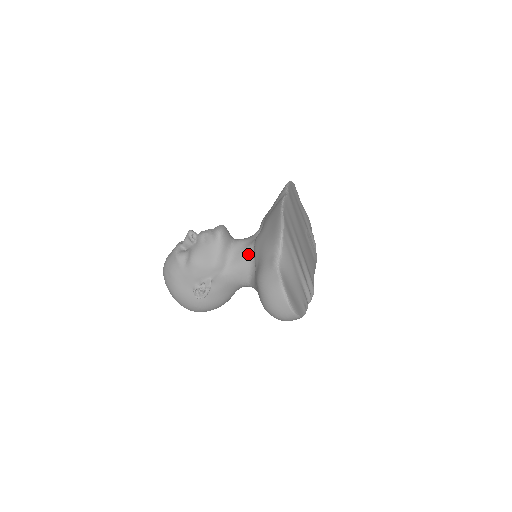
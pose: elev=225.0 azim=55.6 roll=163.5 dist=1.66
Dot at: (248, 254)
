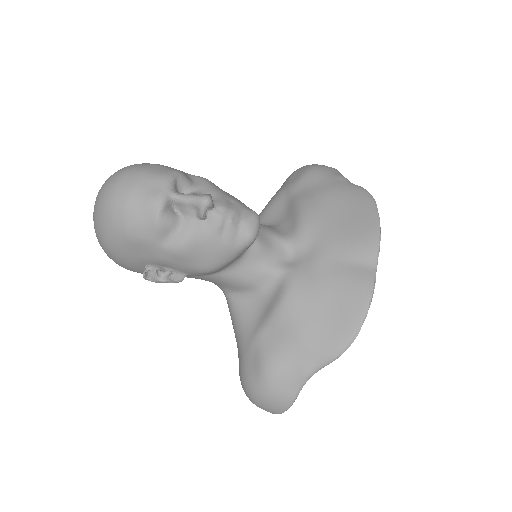
Dot at: (260, 279)
